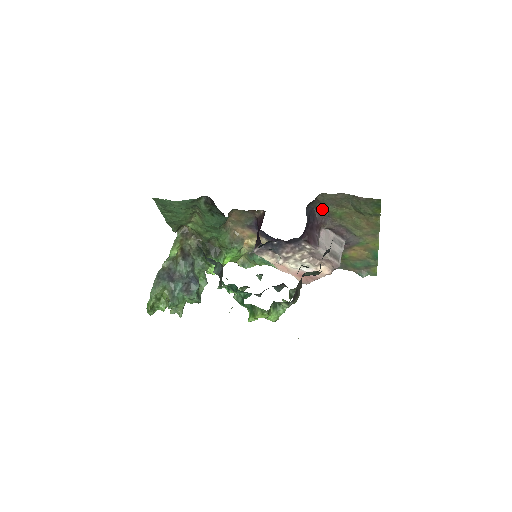
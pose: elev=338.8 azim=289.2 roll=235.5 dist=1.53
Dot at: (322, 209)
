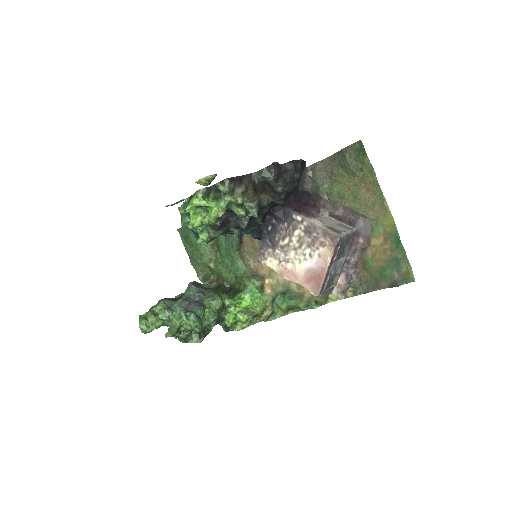
Dot at: (318, 189)
